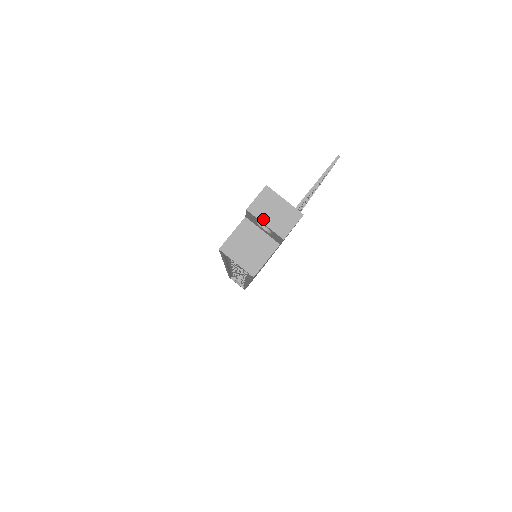
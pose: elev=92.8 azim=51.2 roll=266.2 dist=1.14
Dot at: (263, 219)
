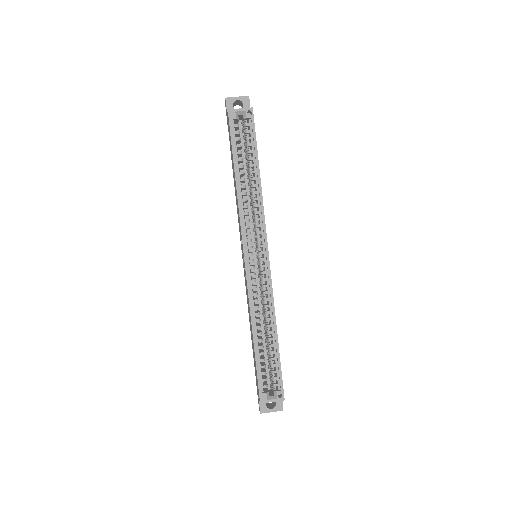
Dot at: (235, 97)
